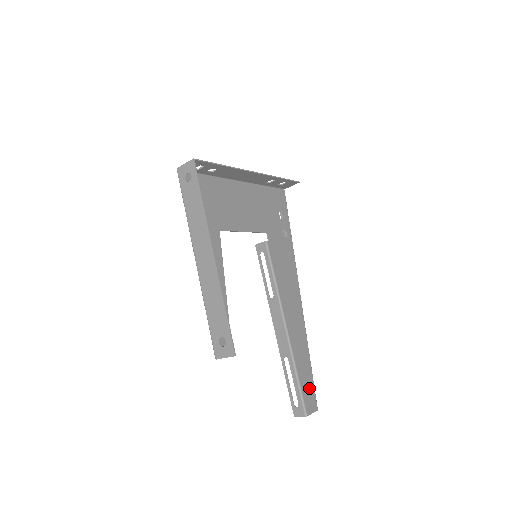
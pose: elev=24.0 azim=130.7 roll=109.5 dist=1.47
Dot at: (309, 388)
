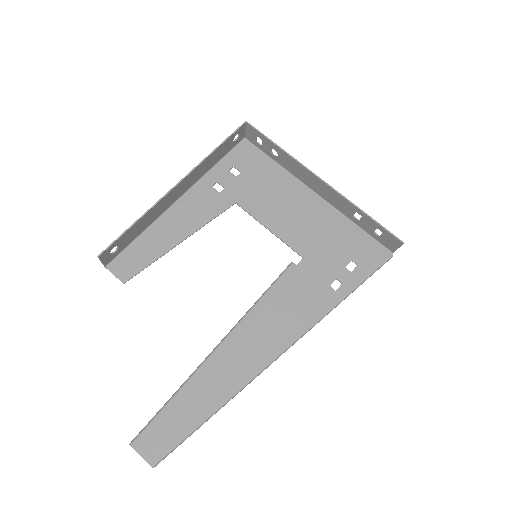
Dot at: (170, 432)
